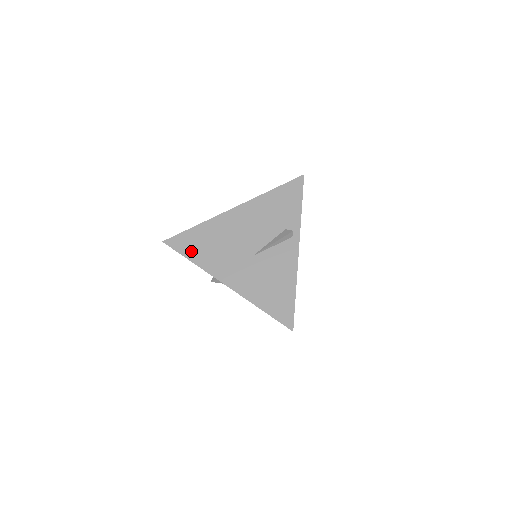
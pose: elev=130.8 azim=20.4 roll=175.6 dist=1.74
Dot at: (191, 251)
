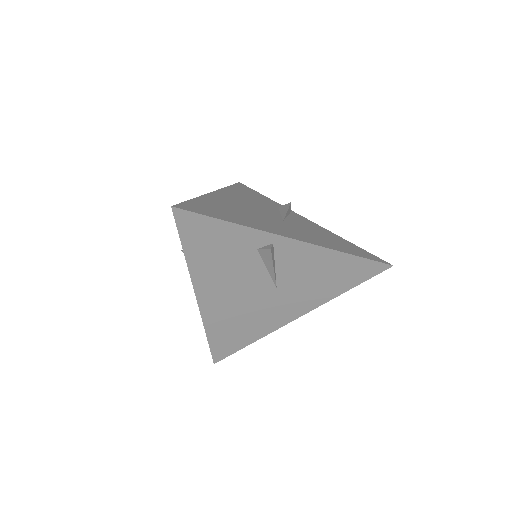
Dot at: (220, 215)
